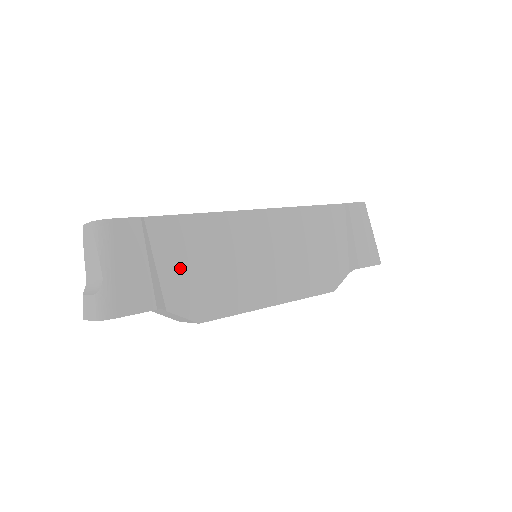
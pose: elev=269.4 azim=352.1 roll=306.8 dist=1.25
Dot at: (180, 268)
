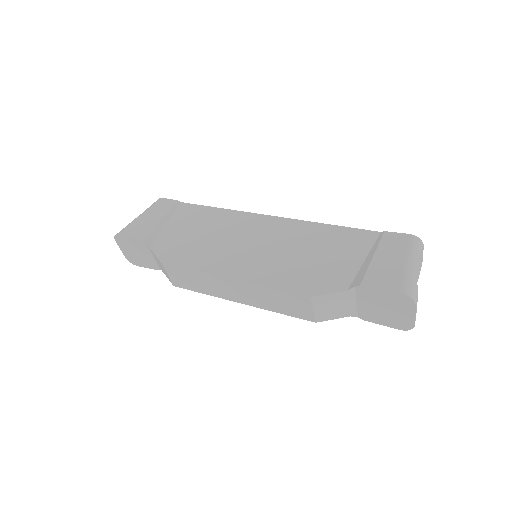
Dot at: (179, 230)
